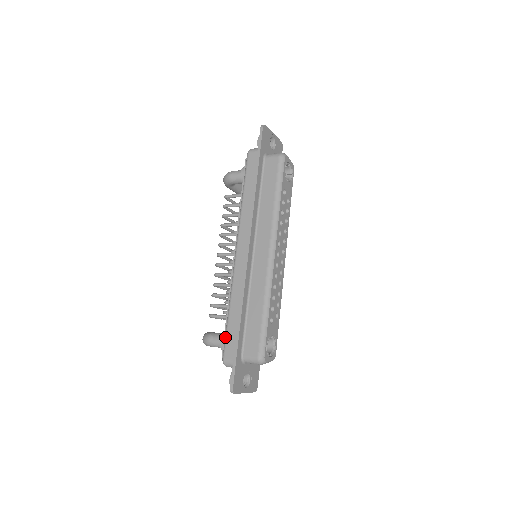
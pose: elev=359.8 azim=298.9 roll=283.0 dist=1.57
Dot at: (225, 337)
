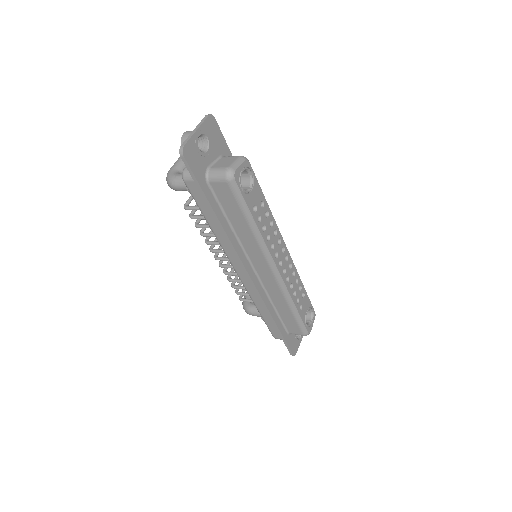
Dot at: occluded
